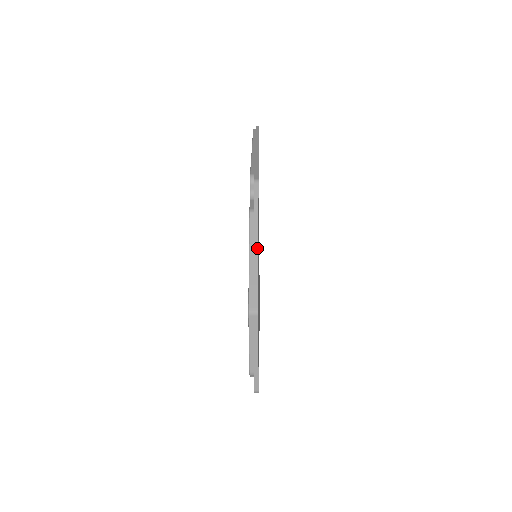
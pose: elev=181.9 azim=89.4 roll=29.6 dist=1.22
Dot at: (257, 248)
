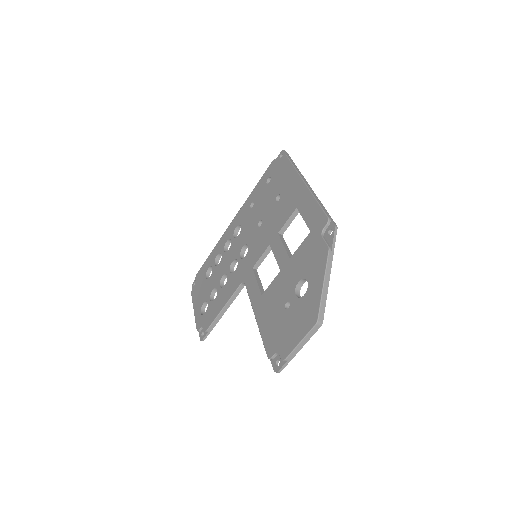
Dot at: (329, 278)
